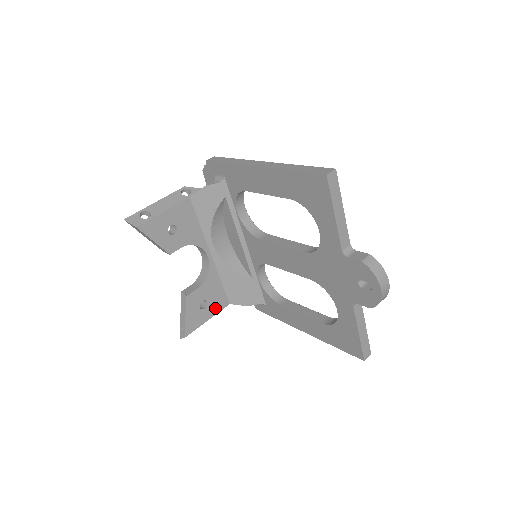
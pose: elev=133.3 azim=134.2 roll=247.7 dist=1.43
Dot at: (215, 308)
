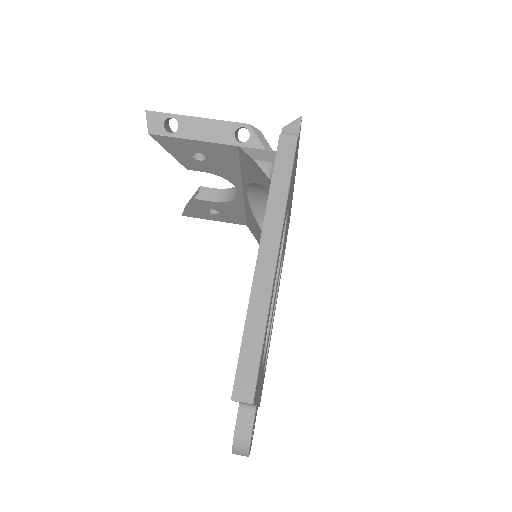
Dot at: (227, 219)
